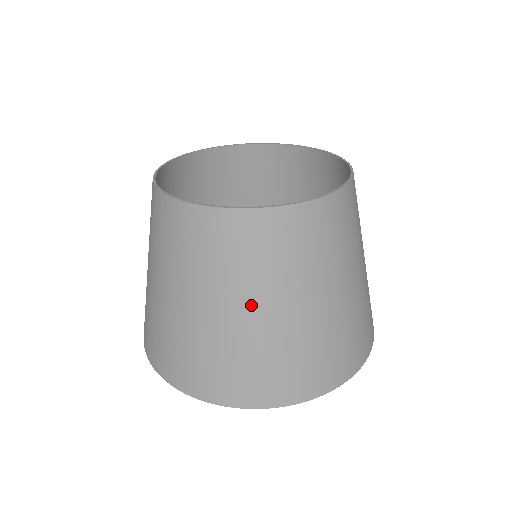
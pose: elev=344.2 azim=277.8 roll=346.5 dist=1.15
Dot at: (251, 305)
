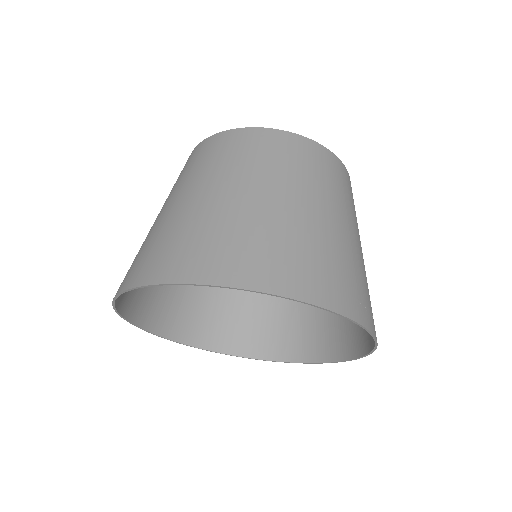
Dot at: (248, 188)
